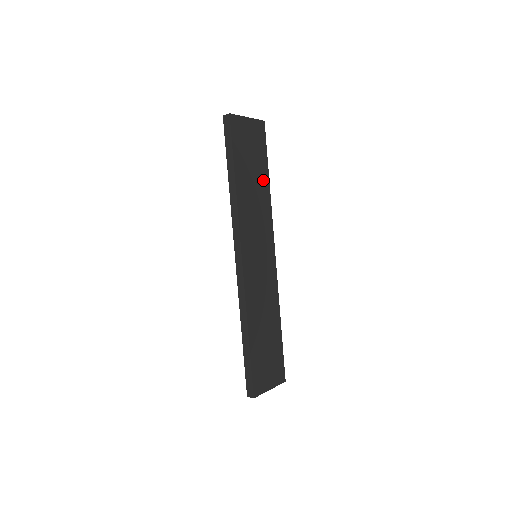
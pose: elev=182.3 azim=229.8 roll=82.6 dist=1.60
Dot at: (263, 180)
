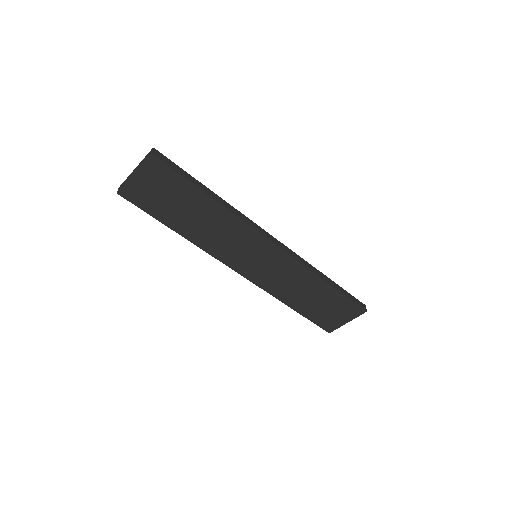
Dot at: (204, 204)
